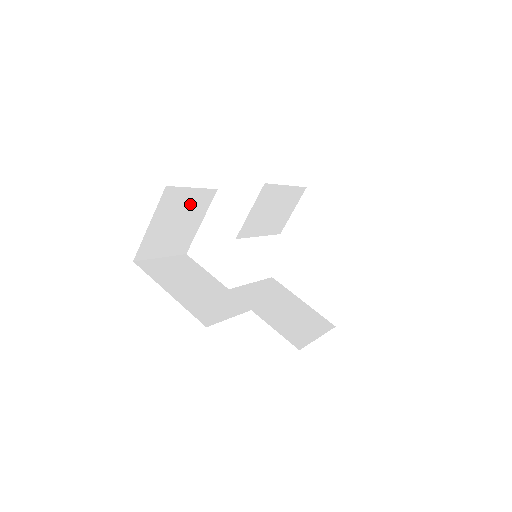
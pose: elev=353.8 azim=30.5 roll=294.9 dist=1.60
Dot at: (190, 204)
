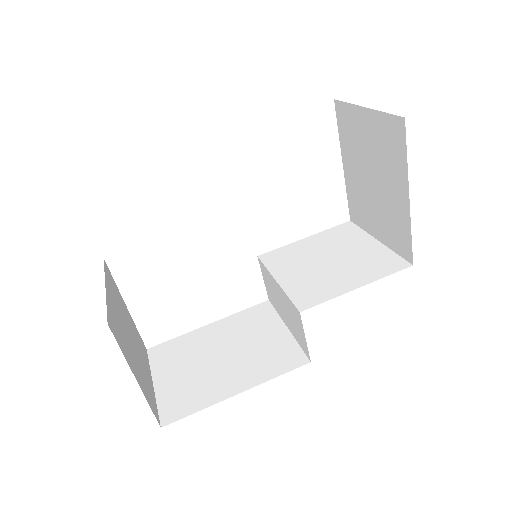
Dot at: (116, 306)
